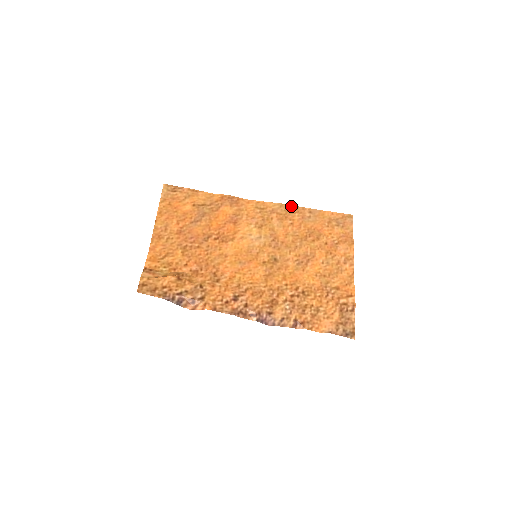
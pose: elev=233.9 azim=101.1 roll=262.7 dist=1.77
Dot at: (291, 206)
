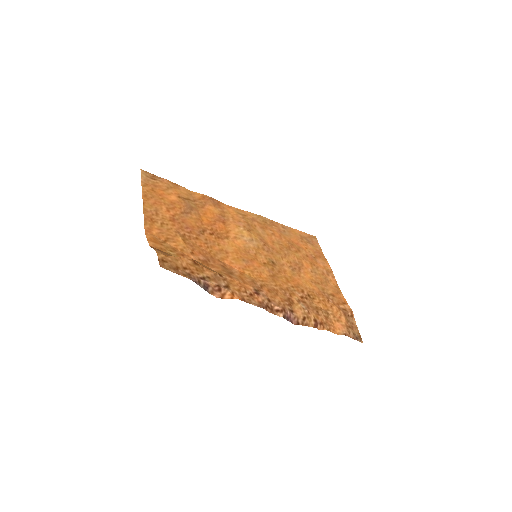
Dot at: (266, 219)
